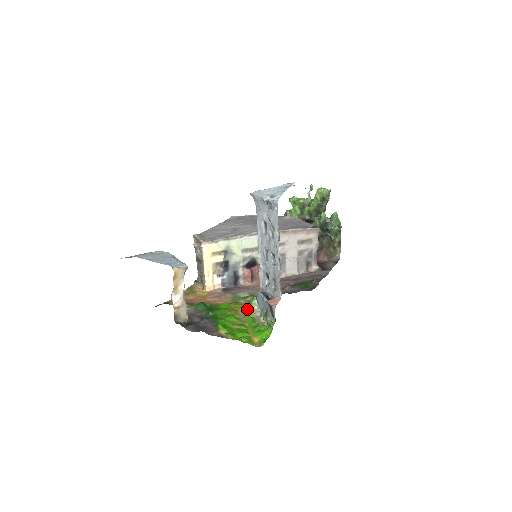
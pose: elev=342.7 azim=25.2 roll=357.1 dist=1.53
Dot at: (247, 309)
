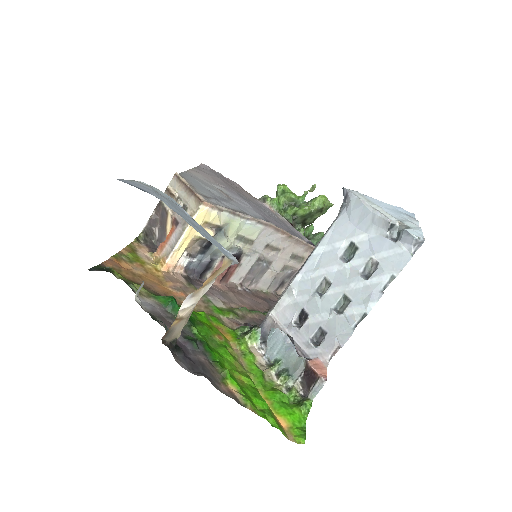
Dot at: (243, 342)
